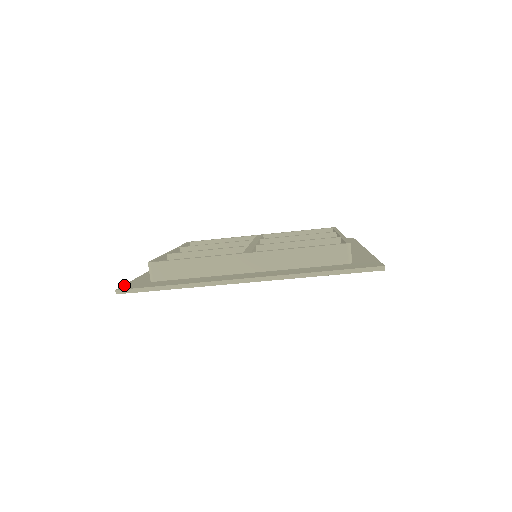
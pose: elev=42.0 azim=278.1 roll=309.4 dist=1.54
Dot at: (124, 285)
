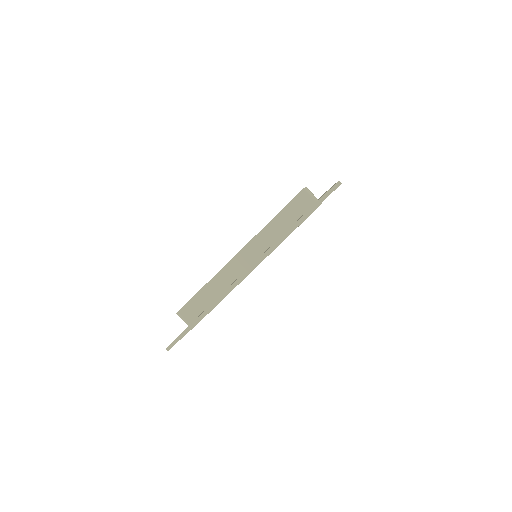
Dot at: occluded
